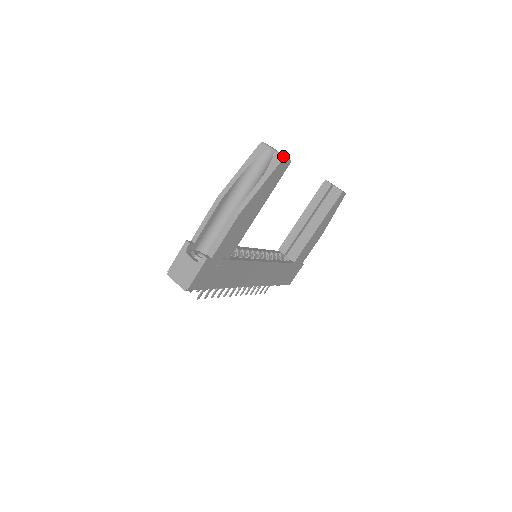
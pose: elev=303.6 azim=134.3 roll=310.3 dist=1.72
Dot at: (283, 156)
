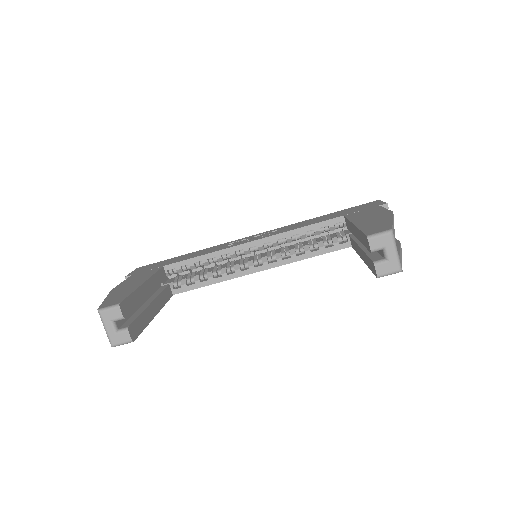
Dot at: (111, 346)
